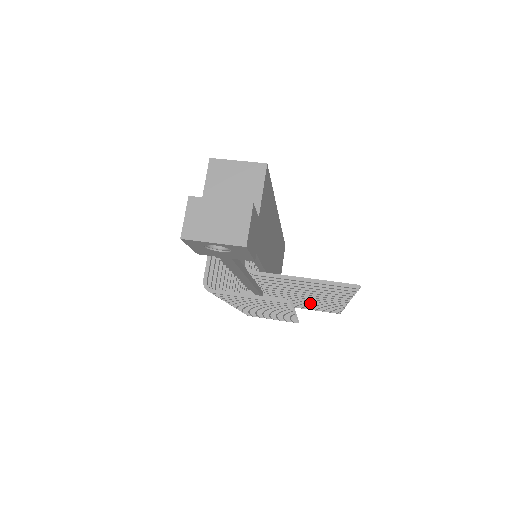
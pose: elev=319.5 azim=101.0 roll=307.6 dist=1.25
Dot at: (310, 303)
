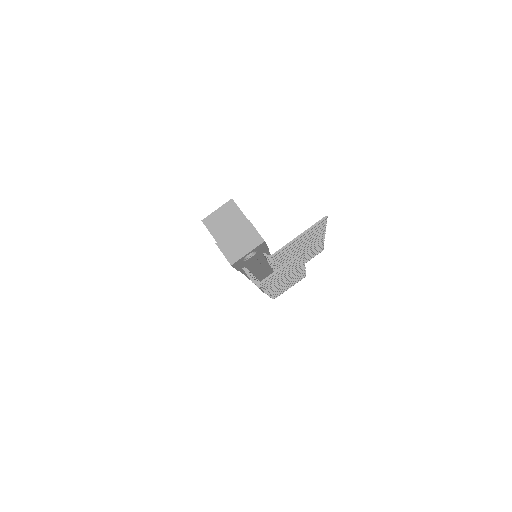
Dot at: (305, 256)
